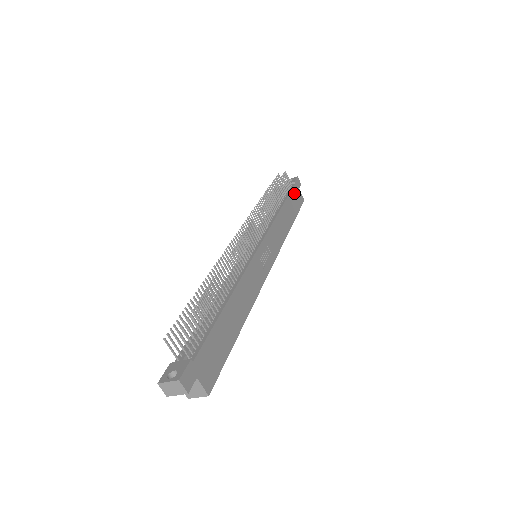
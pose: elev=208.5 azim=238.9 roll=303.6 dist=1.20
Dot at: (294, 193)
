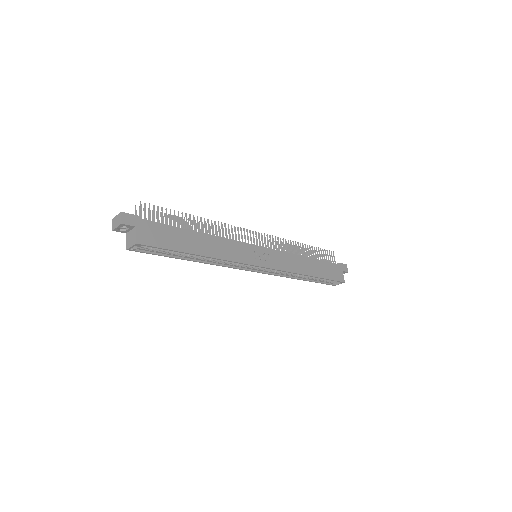
Dot at: (333, 267)
